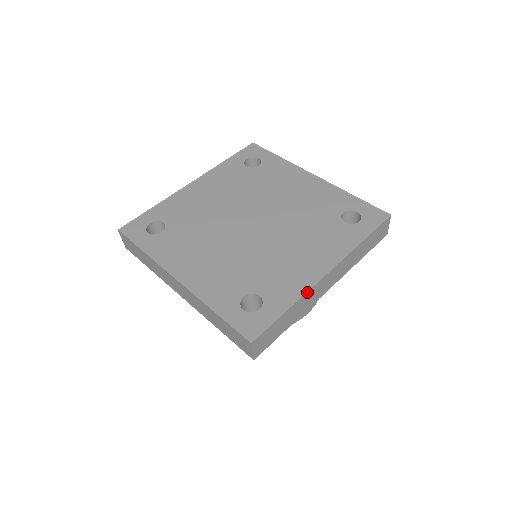
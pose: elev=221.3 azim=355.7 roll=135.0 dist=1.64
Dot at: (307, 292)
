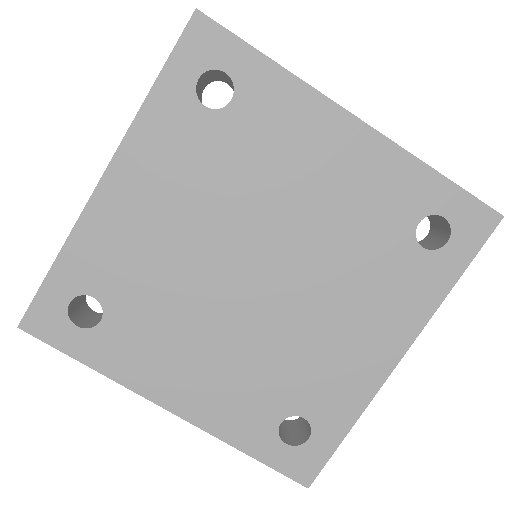
Dot at: (372, 399)
